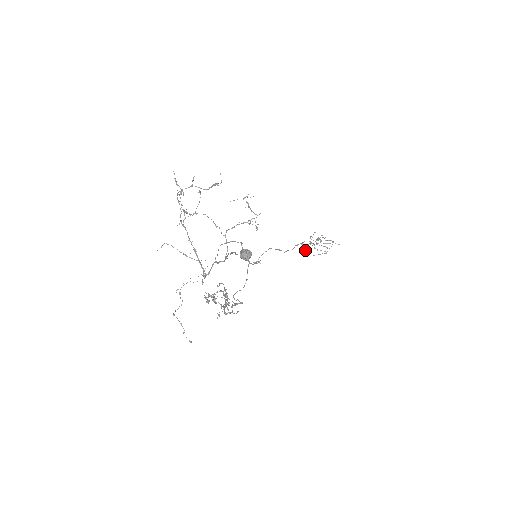
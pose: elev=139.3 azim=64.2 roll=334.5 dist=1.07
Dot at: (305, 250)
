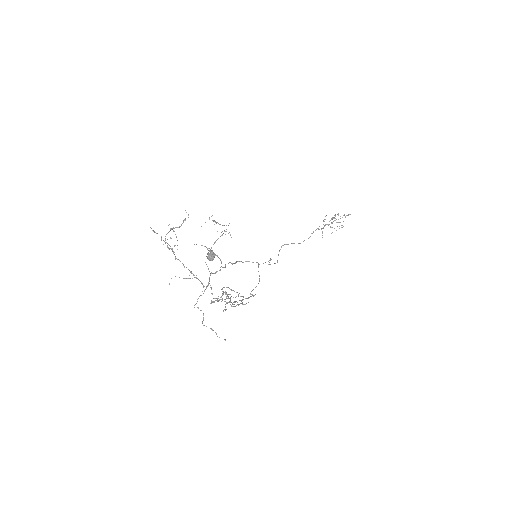
Dot at: (322, 233)
